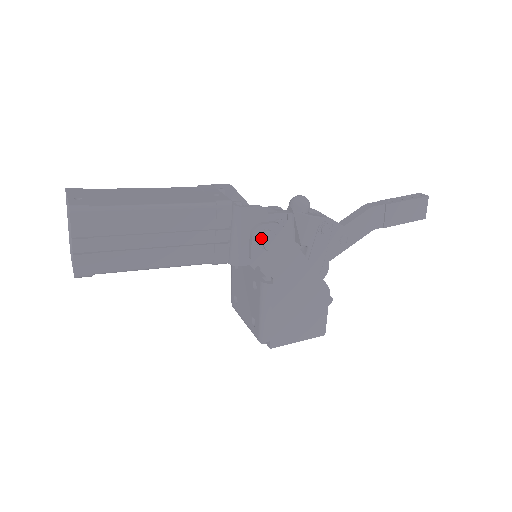
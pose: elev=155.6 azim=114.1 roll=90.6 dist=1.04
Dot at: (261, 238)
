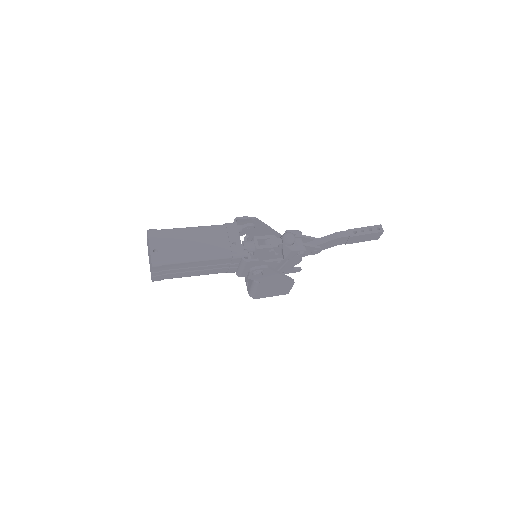
Dot at: occluded
